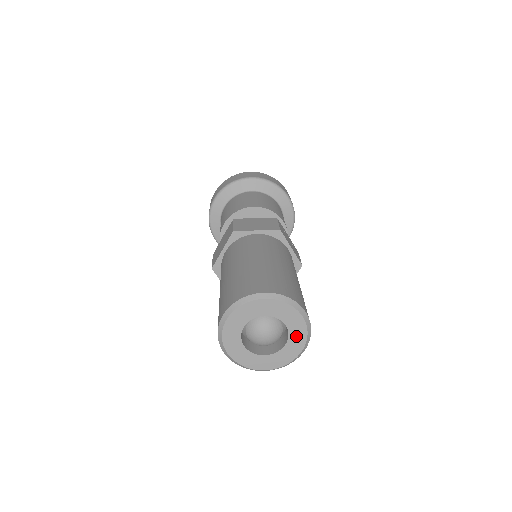
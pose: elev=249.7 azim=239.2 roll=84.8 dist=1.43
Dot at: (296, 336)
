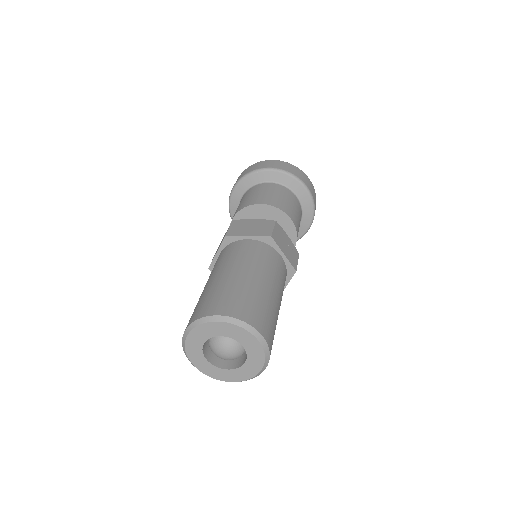
Dot at: (254, 356)
